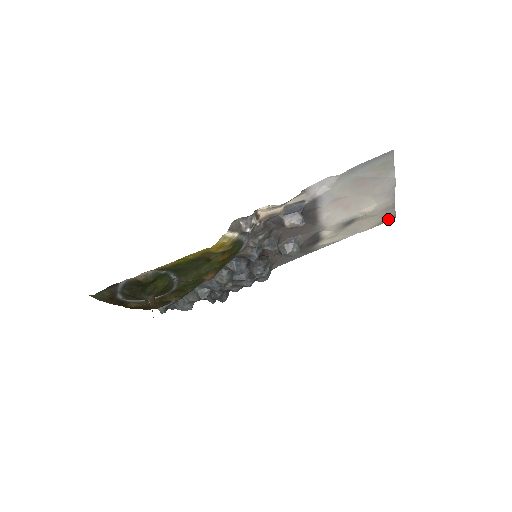
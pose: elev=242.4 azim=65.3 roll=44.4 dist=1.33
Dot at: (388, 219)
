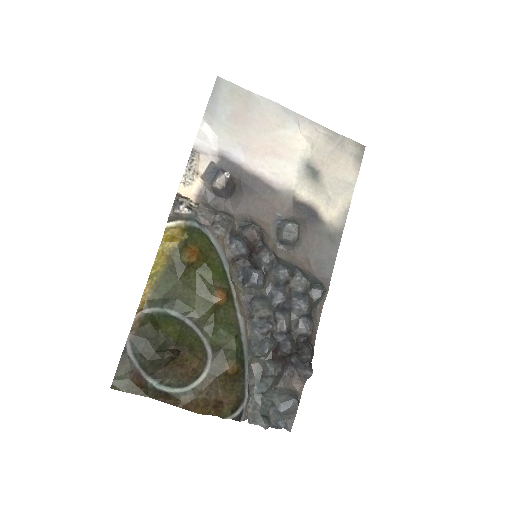
Dot at: (358, 151)
